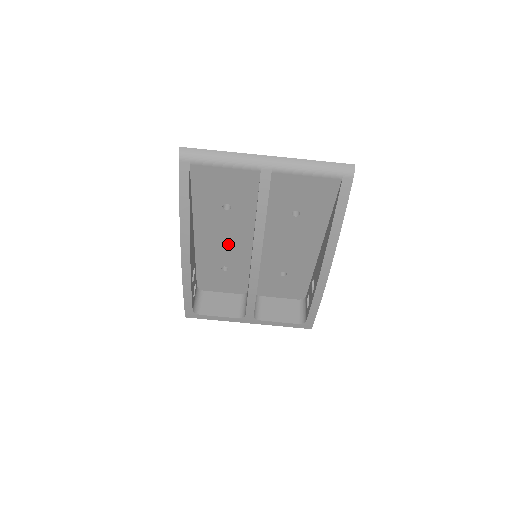
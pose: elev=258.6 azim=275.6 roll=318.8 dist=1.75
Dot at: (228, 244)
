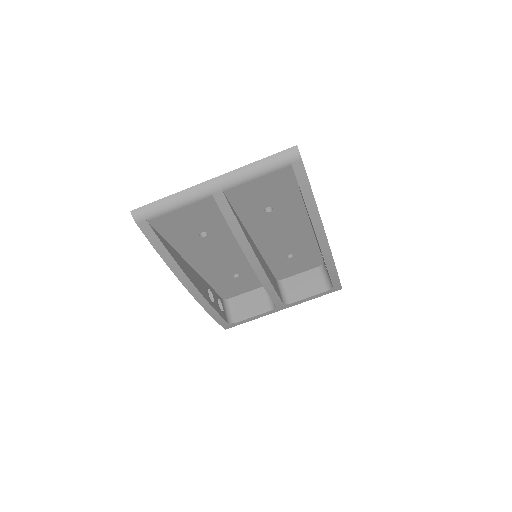
Dot at: (225, 258)
